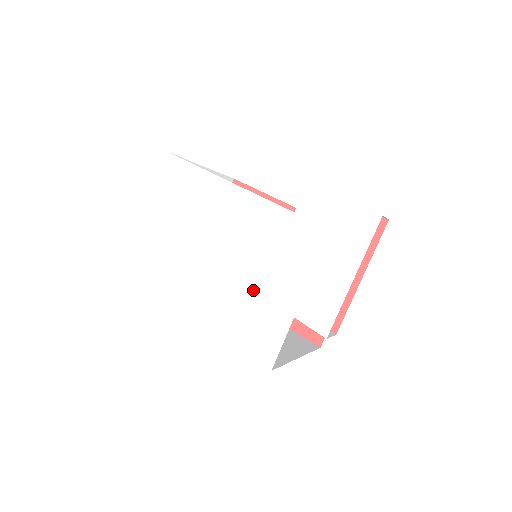
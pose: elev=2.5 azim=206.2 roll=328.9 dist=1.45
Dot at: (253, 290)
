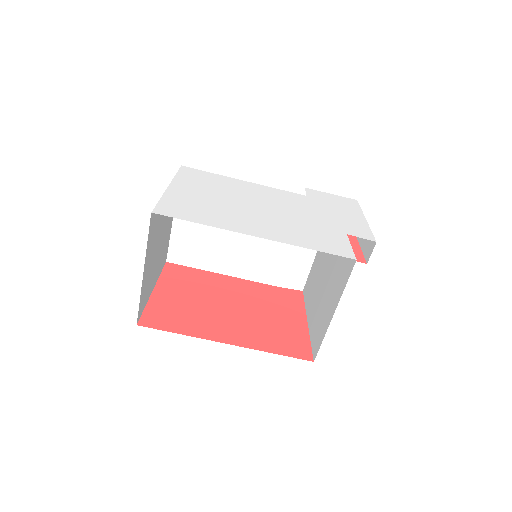
Dot at: (306, 223)
